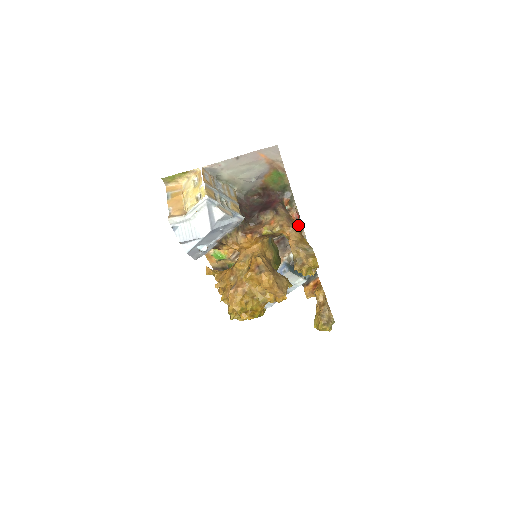
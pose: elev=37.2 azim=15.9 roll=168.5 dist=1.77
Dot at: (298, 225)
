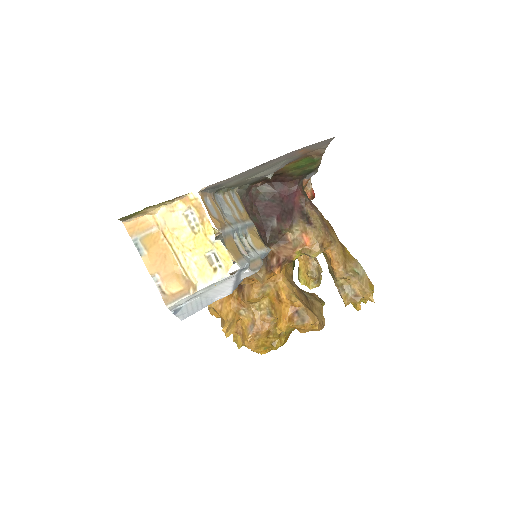
Dot at: (328, 222)
